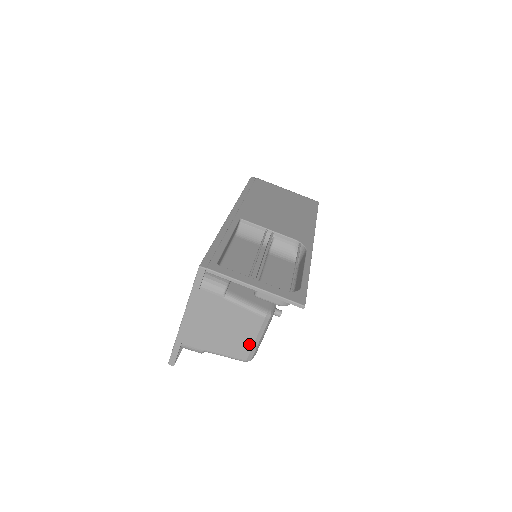
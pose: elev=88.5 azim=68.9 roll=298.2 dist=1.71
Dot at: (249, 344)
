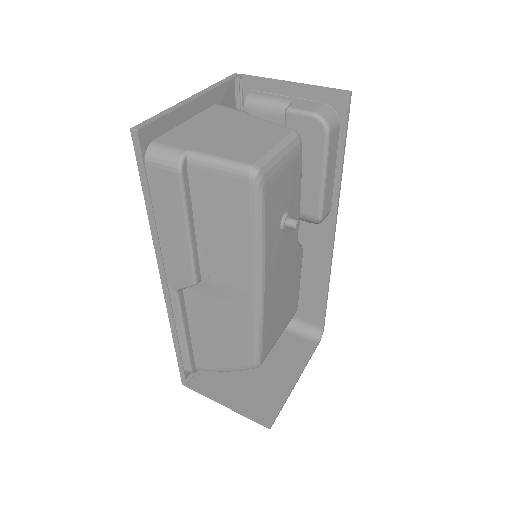
Dot at: (264, 149)
